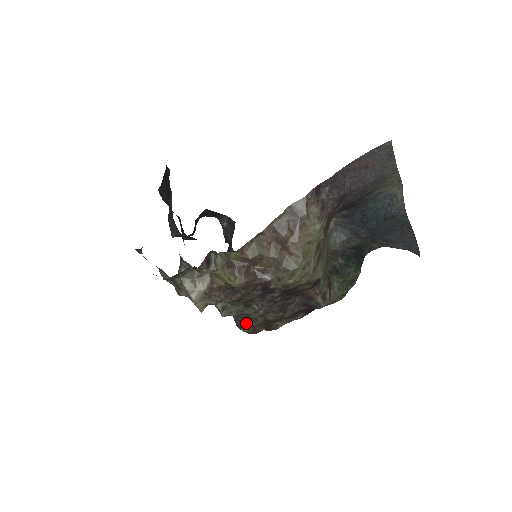
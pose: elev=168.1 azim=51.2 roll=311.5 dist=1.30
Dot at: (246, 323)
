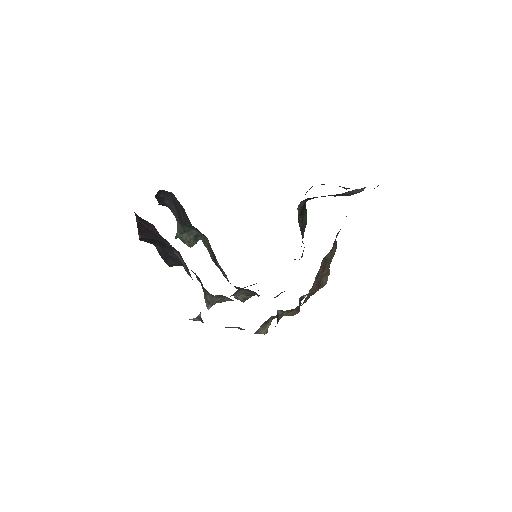
Dot at: occluded
